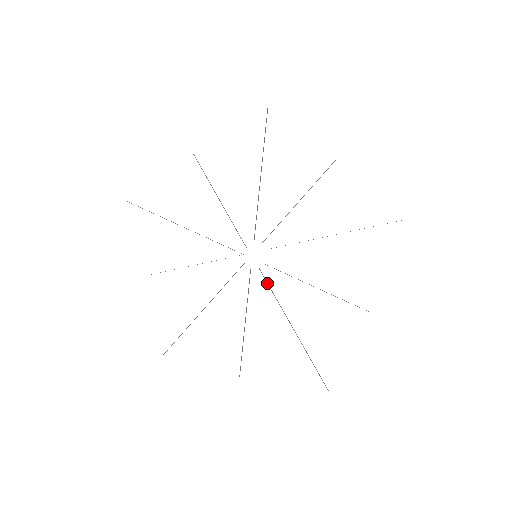
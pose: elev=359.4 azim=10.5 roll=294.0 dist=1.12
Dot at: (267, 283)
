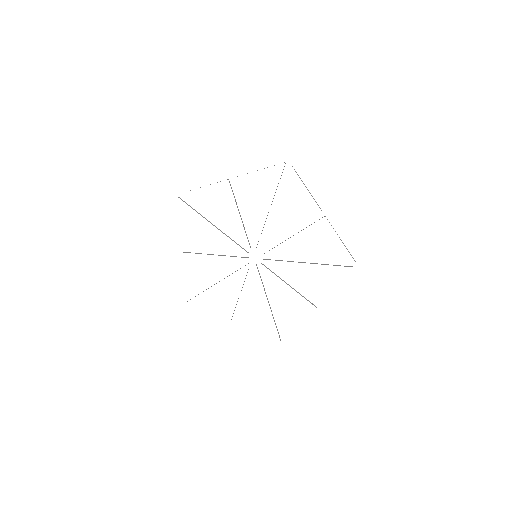
Dot at: (259, 274)
